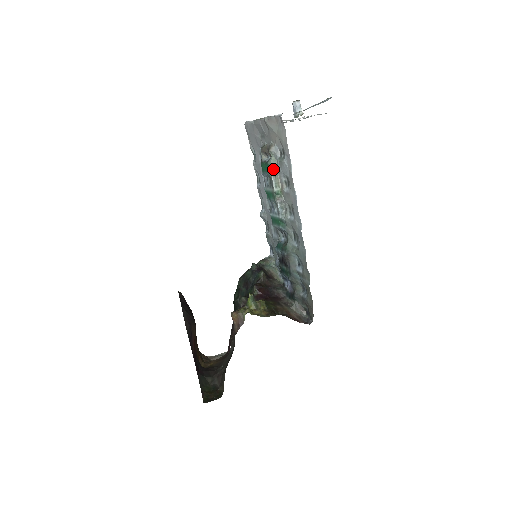
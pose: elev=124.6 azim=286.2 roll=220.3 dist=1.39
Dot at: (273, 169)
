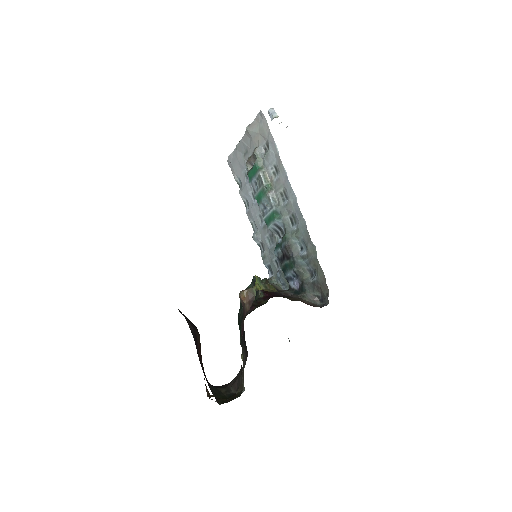
Dot at: (260, 167)
